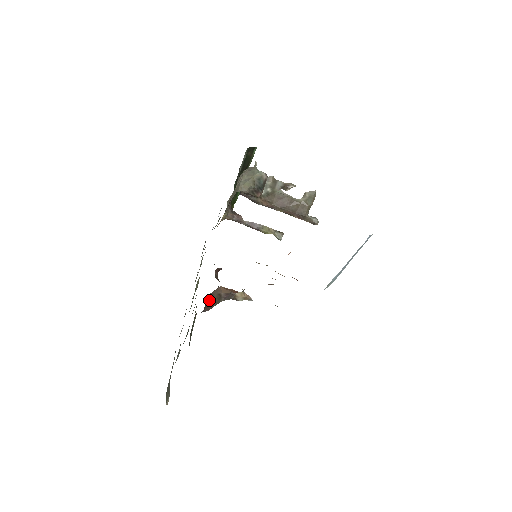
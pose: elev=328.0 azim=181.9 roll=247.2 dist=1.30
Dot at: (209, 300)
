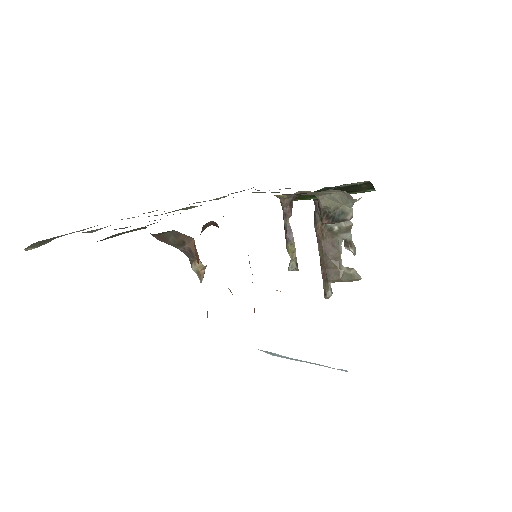
Dot at: (170, 234)
